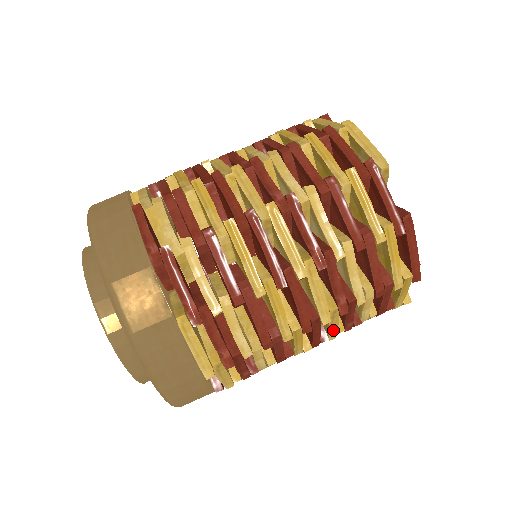
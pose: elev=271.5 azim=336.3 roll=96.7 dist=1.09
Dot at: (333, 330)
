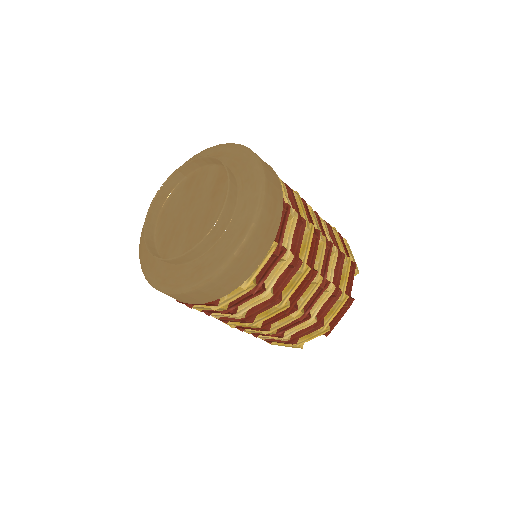
Dot at: (278, 327)
